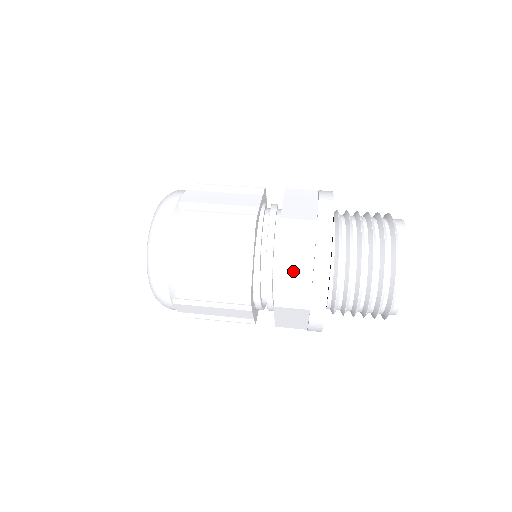
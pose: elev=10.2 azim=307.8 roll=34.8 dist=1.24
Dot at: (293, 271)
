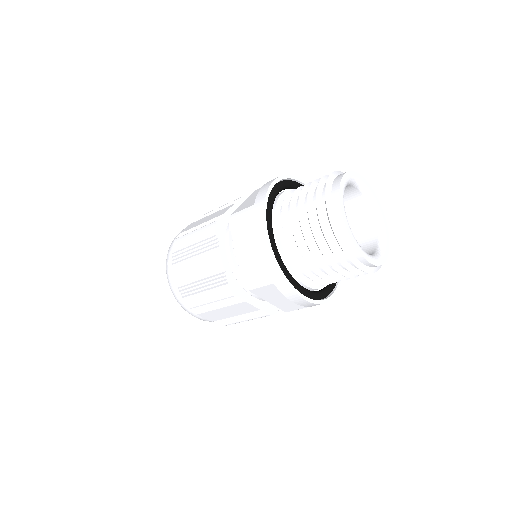
Dot at: (248, 254)
